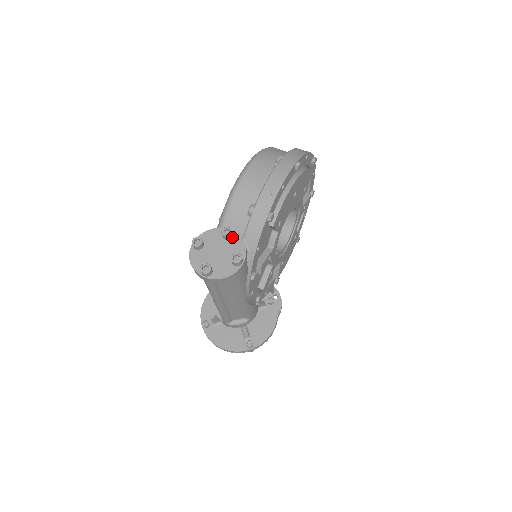
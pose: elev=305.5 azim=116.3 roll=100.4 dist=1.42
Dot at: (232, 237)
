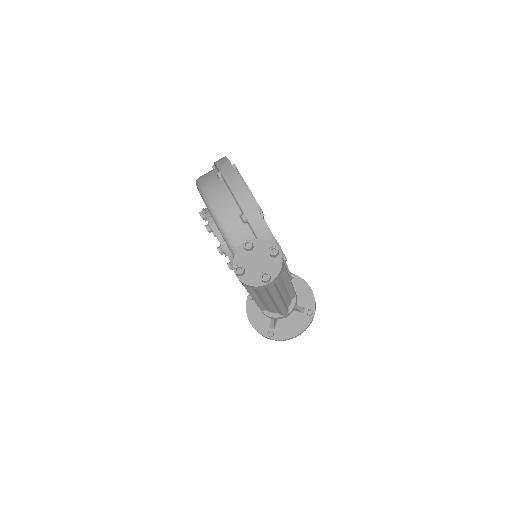
Dot at: (253, 245)
